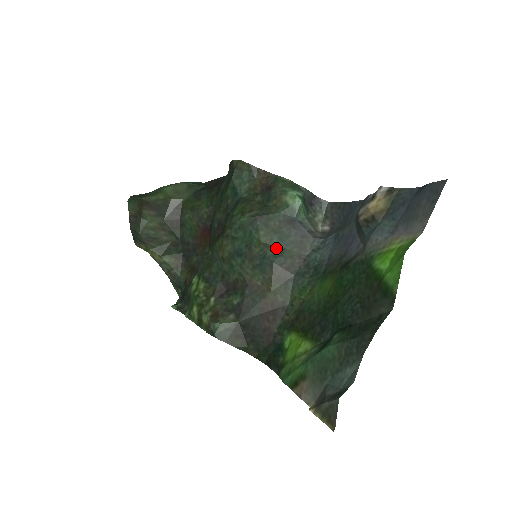
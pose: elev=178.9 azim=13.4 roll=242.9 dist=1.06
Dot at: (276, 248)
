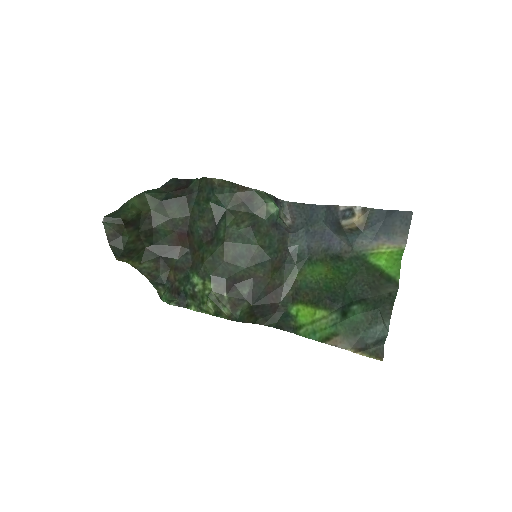
Dot at: (269, 247)
